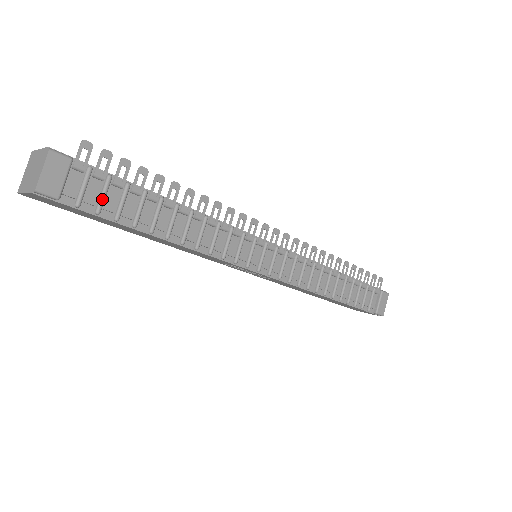
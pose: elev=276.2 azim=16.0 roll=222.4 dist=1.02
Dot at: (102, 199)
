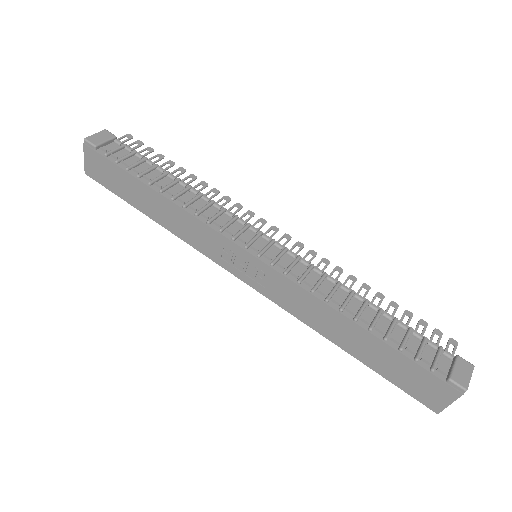
Dot at: (123, 157)
